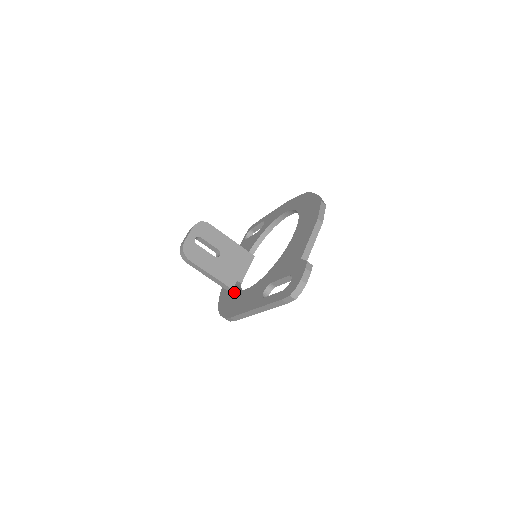
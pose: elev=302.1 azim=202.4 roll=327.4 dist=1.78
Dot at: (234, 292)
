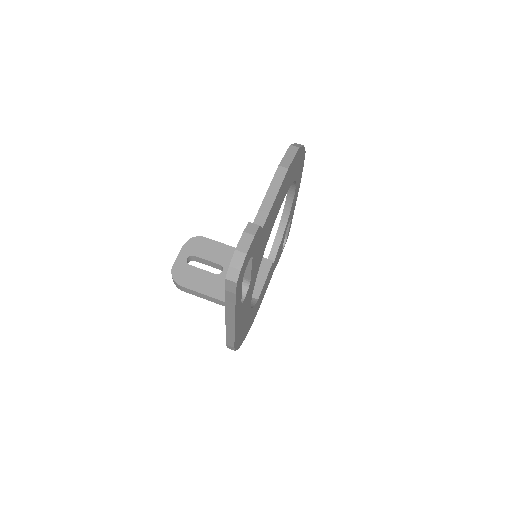
Dot at: occluded
